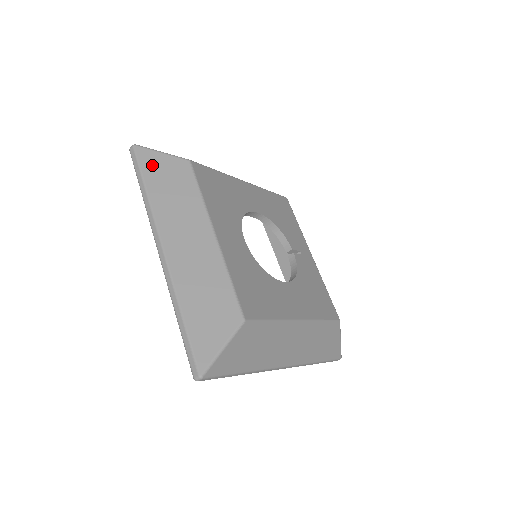
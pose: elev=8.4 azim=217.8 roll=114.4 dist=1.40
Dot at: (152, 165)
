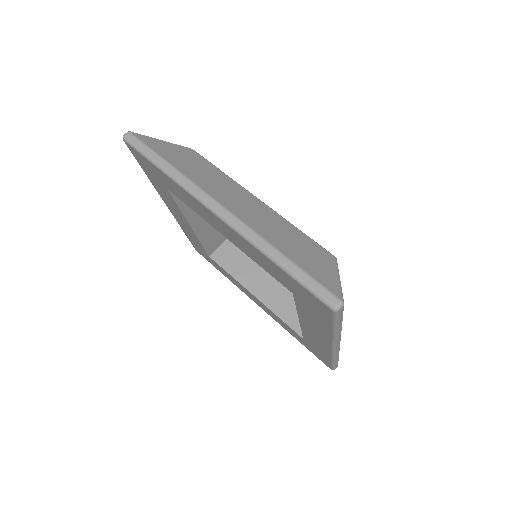
Dot at: (160, 147)
